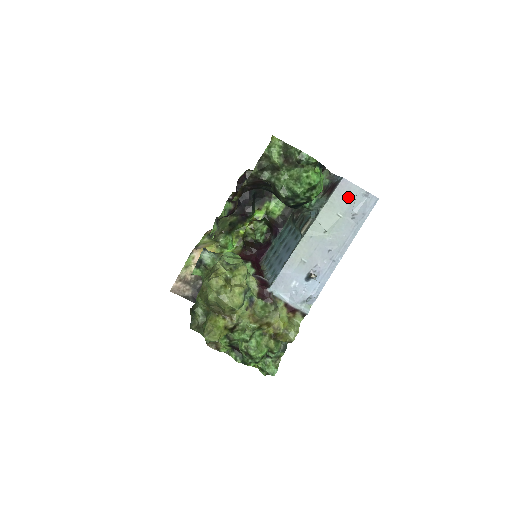
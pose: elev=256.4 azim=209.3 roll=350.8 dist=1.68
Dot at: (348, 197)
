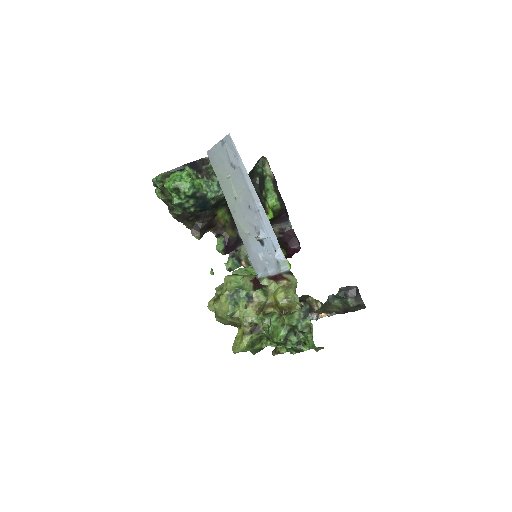
Dot at: (219, 159)
